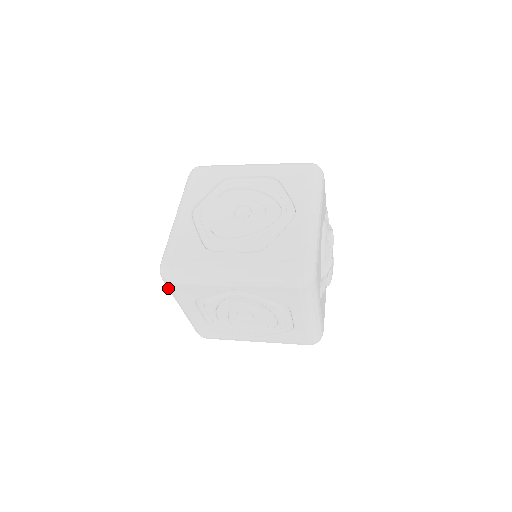
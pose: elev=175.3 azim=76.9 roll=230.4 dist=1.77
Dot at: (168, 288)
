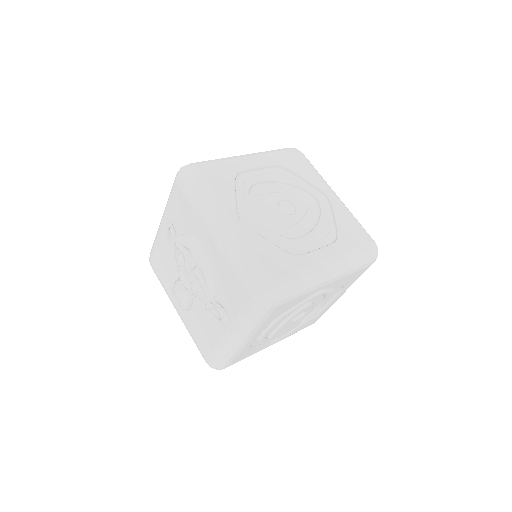
Dot at: (255, 317)
